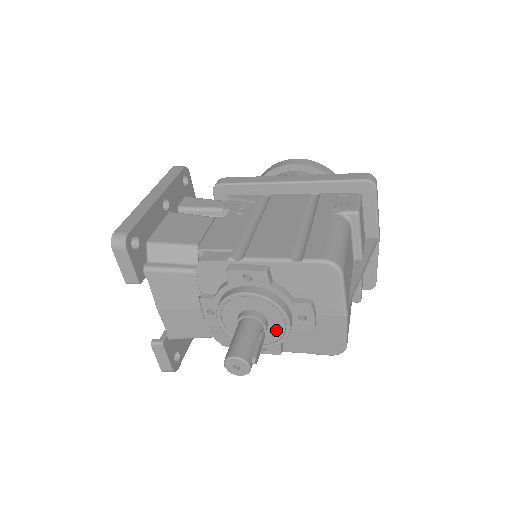
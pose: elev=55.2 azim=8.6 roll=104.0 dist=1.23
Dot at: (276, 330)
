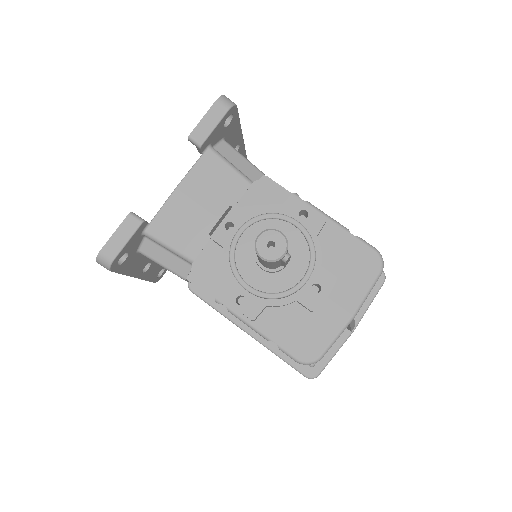
Dot at: (286, 280)
